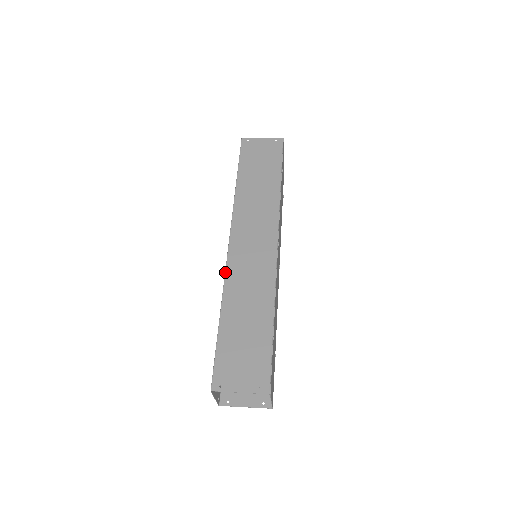
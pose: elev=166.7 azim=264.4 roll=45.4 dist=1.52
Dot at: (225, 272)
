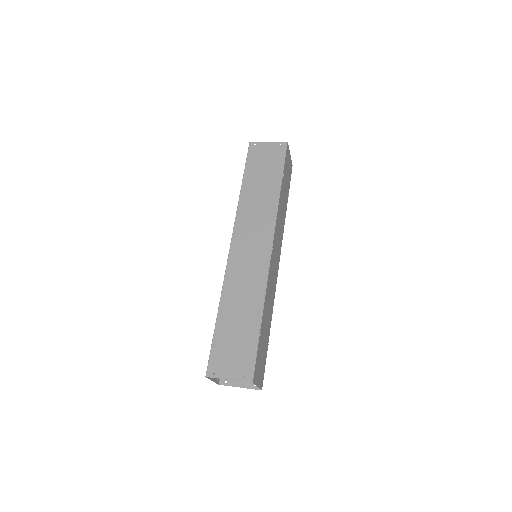
Dot at: (225, 273)
